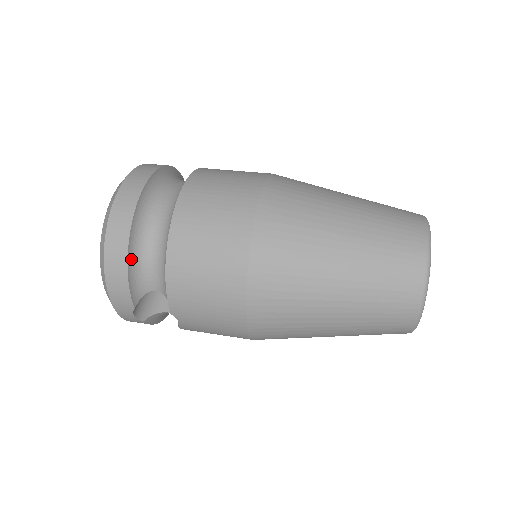
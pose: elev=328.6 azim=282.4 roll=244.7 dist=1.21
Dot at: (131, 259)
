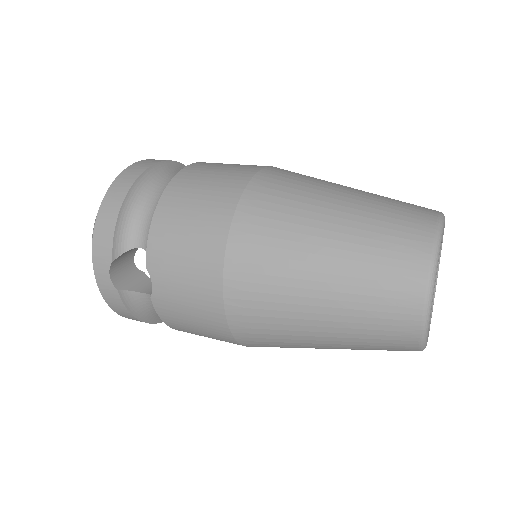
Dot at: (127, 205)
